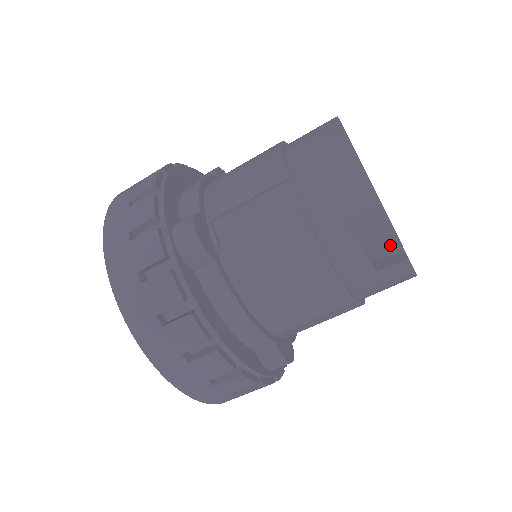
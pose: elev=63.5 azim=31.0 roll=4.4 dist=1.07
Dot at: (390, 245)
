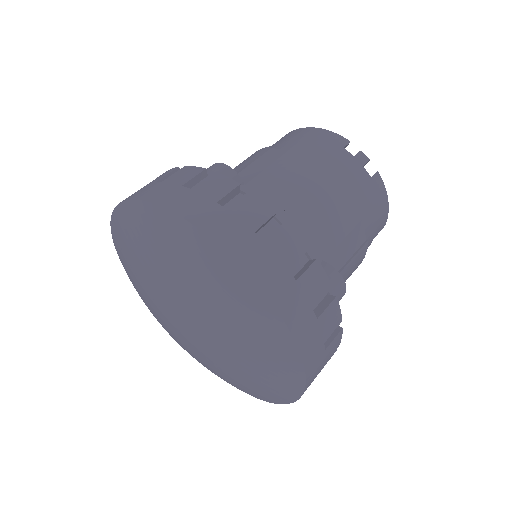
Dot at: occluded
